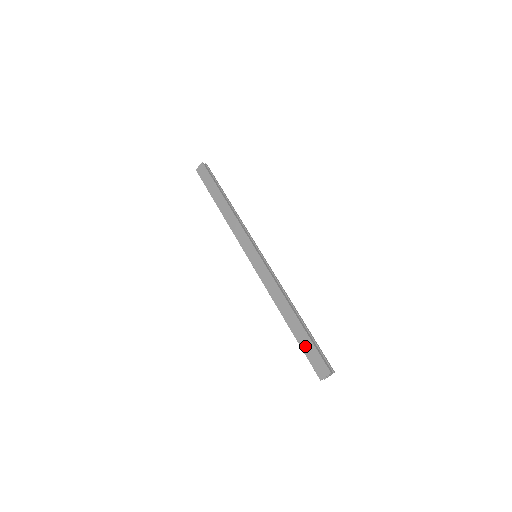
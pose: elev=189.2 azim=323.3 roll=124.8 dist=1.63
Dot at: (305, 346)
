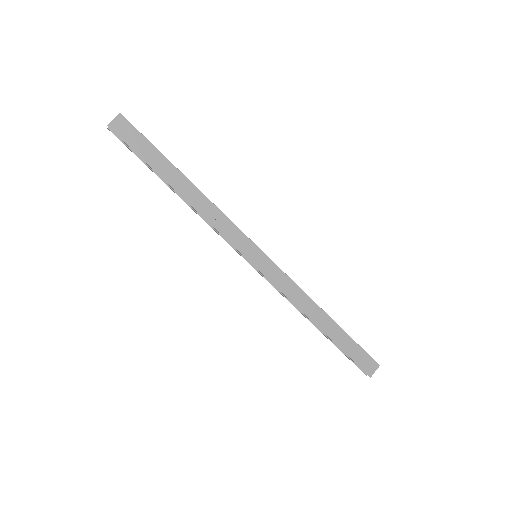
Dot at: (348, 348)
